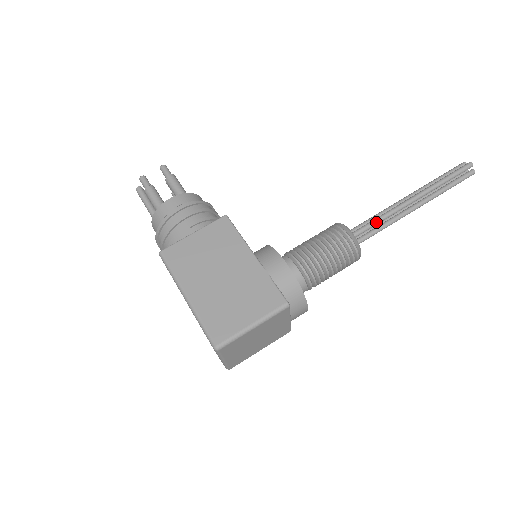
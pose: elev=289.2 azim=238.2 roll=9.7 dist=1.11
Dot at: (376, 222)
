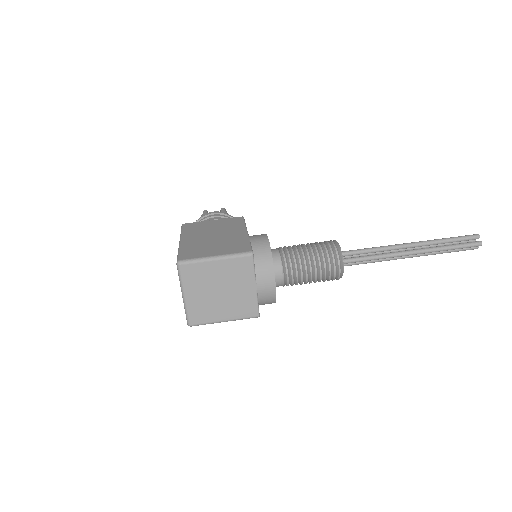
Dot at: (367, 249)
